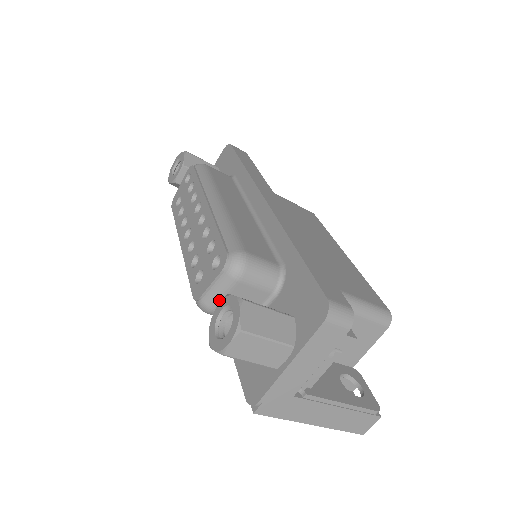
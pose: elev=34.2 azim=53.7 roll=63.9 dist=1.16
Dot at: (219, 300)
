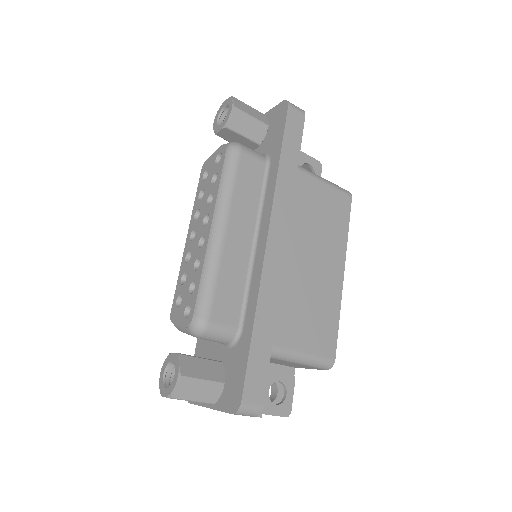
Dot at: (184, 332)
